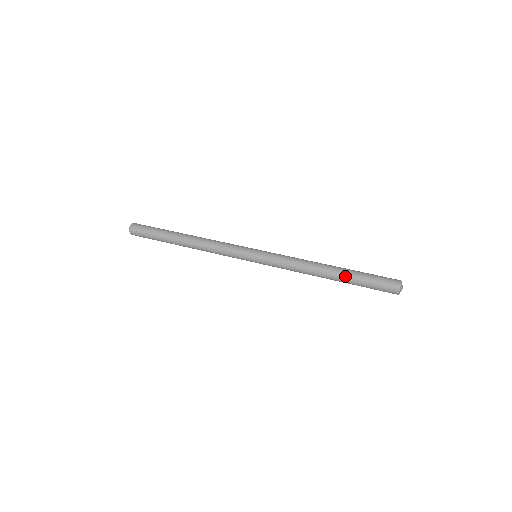
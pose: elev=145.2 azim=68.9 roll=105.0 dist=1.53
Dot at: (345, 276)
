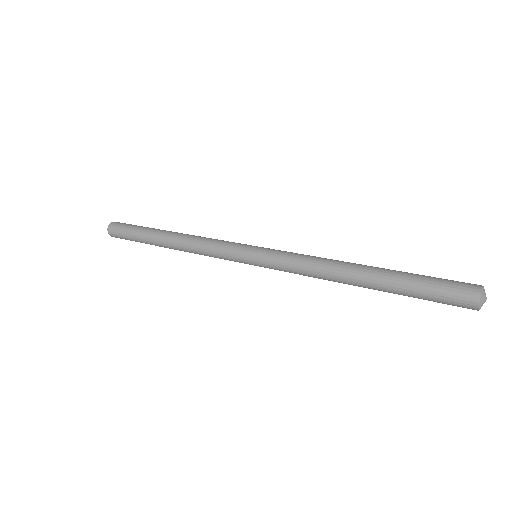
Dot at: (387, 271)
